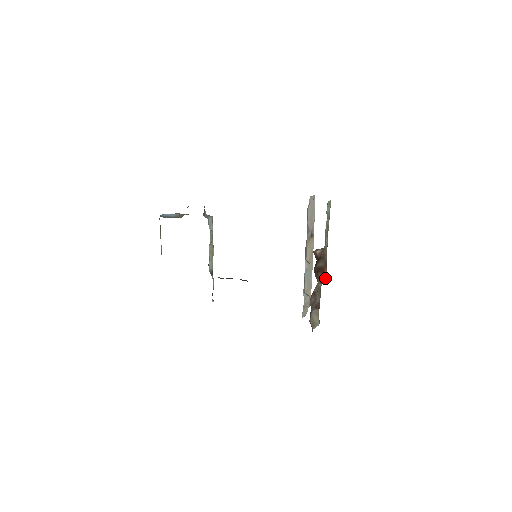
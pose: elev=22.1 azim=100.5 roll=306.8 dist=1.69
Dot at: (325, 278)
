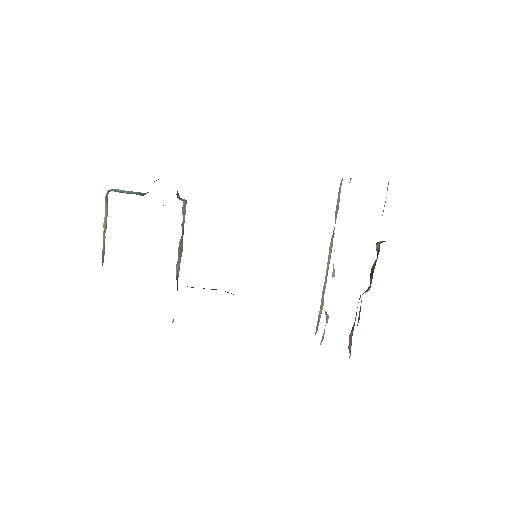
Dot at: (370, 287)
